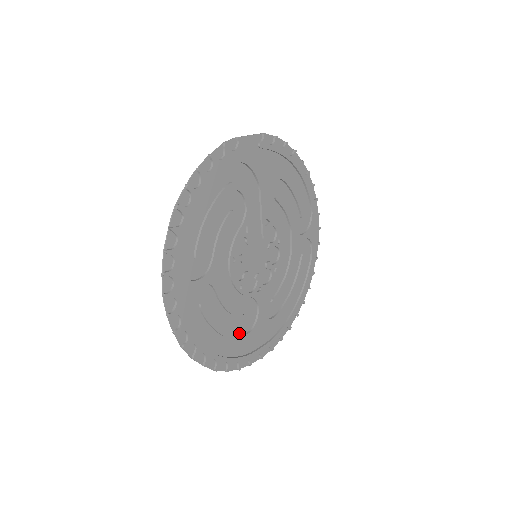
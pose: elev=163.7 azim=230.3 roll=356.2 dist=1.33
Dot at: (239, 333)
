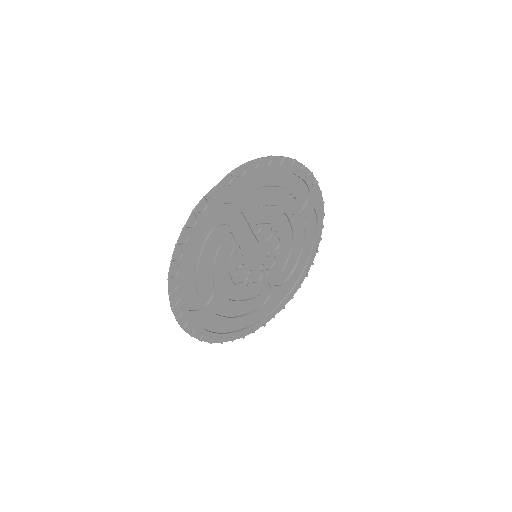
Dot at: (257, 307)
